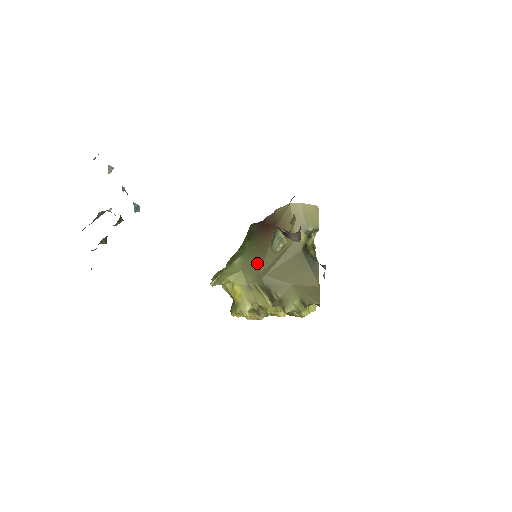
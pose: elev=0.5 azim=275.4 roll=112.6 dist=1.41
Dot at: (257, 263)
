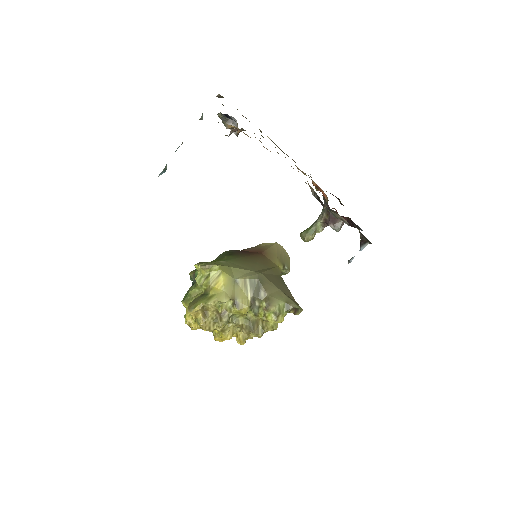
Dot at: (248, 266)
